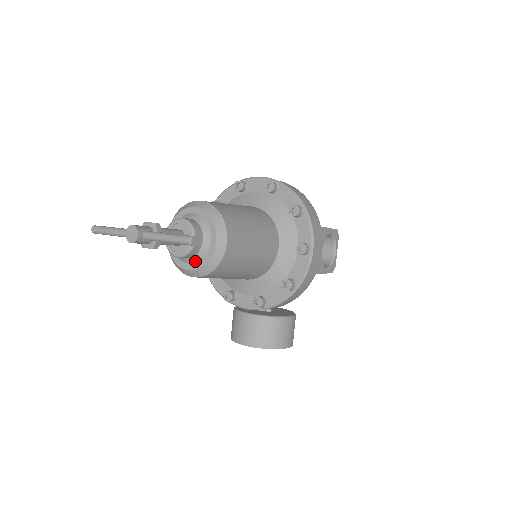
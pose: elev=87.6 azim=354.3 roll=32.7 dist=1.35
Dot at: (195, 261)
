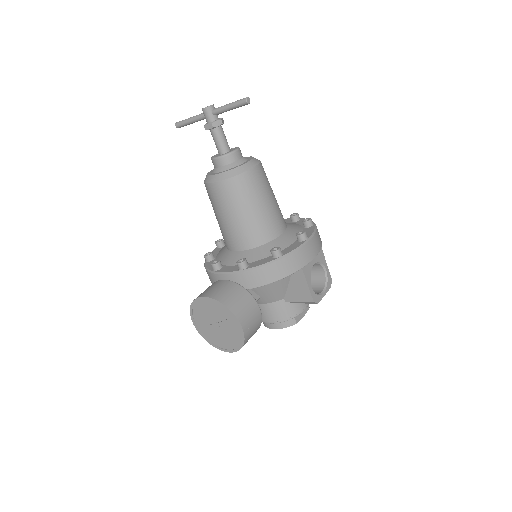
Dot at: (225, 169)
